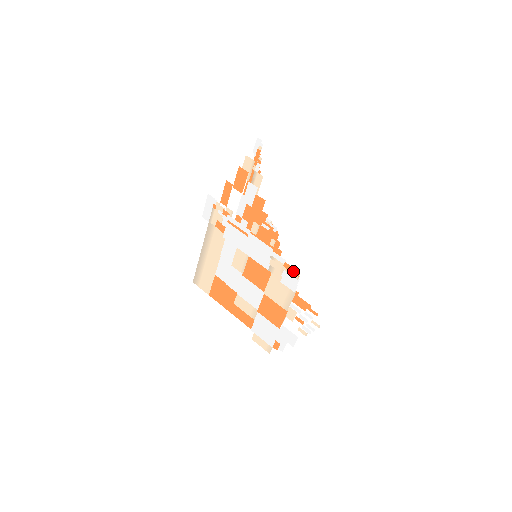
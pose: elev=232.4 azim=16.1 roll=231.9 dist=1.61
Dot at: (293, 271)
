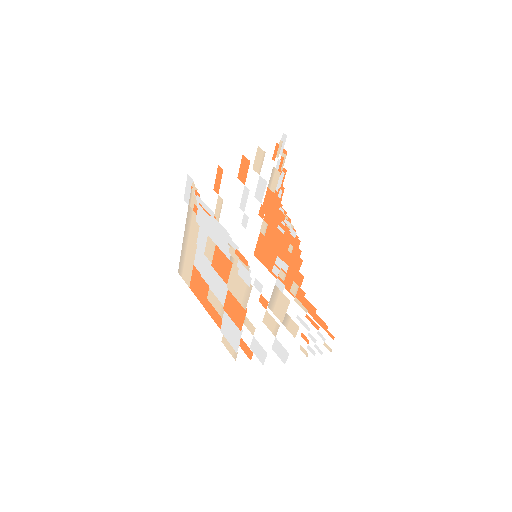
Dot at: (243, 259)
